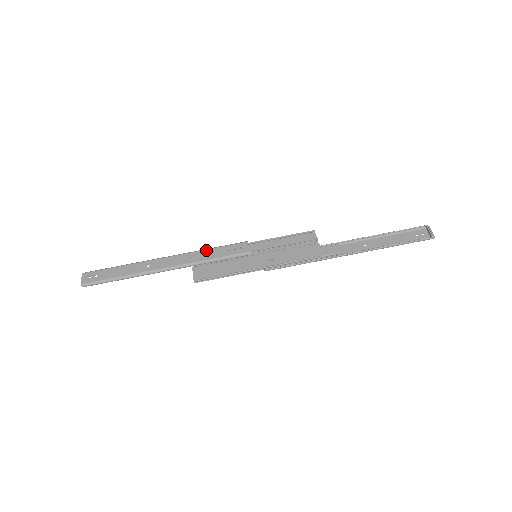
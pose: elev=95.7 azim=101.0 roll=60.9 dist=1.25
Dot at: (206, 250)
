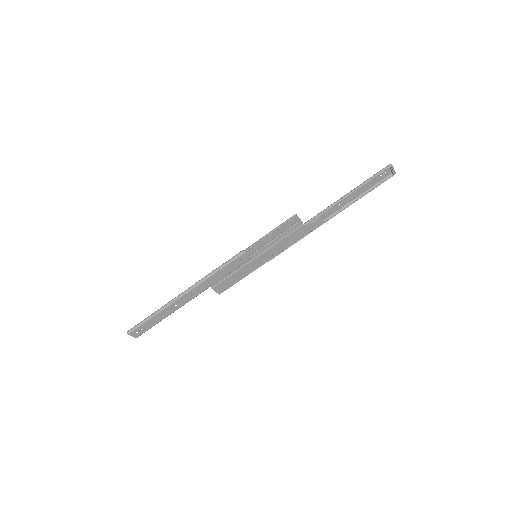
Dot at: (214, 275)
